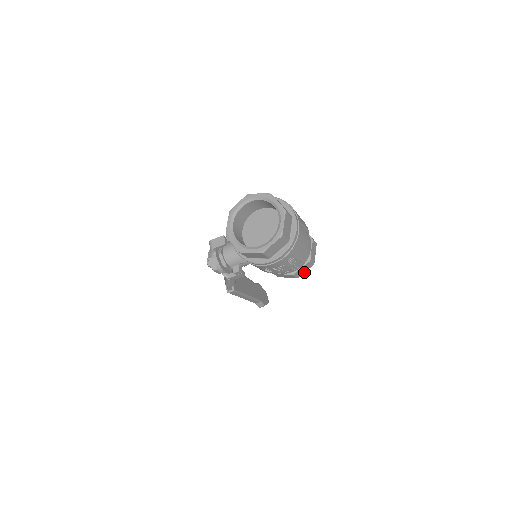
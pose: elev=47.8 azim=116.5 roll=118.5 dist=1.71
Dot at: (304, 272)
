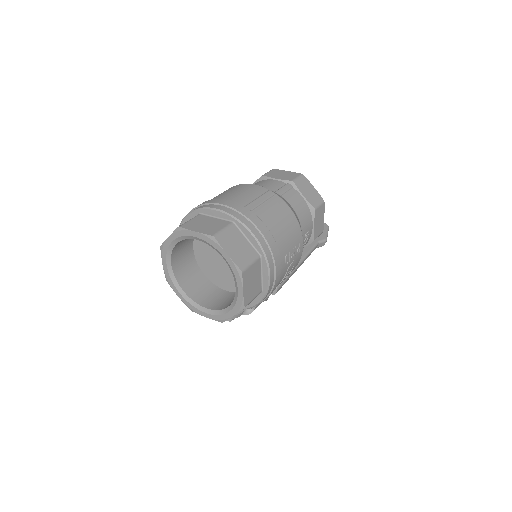
Dot at: (323, 220)
